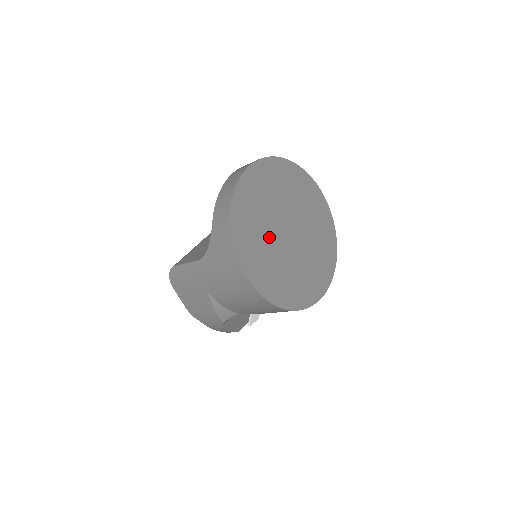
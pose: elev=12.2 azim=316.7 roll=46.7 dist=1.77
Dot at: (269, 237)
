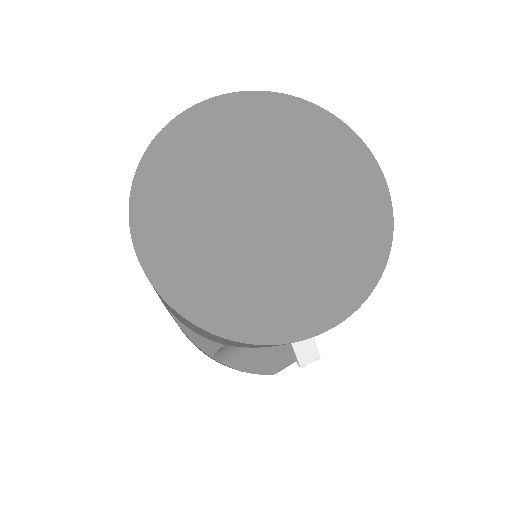
Dot at: (213, 218)
